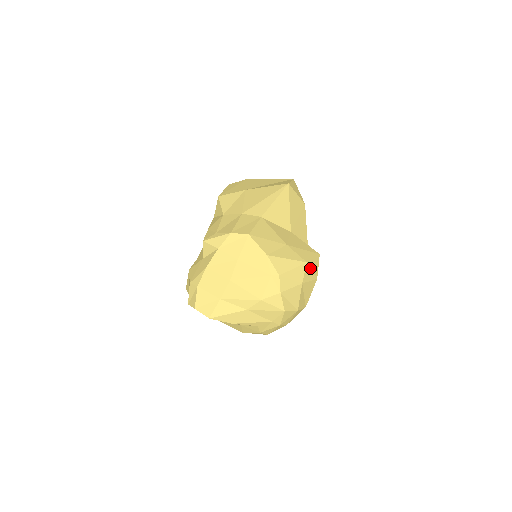
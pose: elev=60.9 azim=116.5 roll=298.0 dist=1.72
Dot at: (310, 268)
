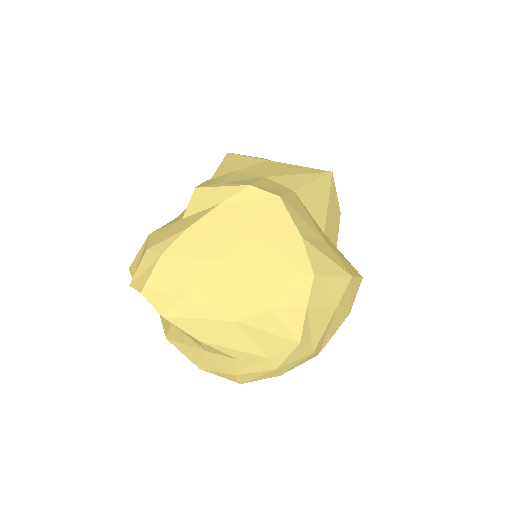
Dot at: (351, 290)
